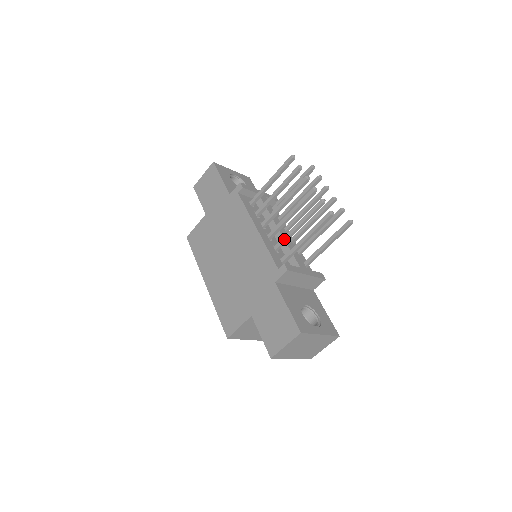
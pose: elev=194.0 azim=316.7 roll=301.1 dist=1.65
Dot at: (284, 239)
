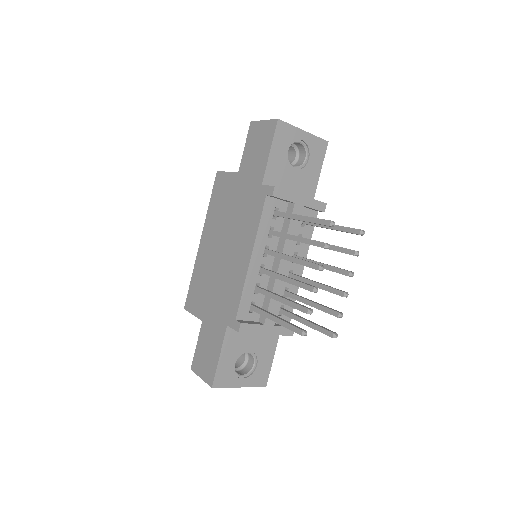
Dot at: (265, 293)
